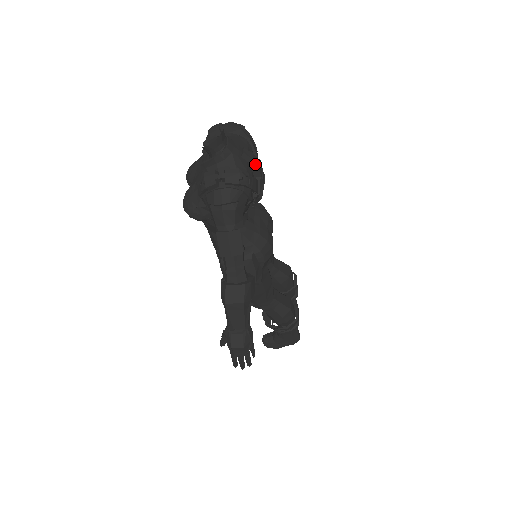
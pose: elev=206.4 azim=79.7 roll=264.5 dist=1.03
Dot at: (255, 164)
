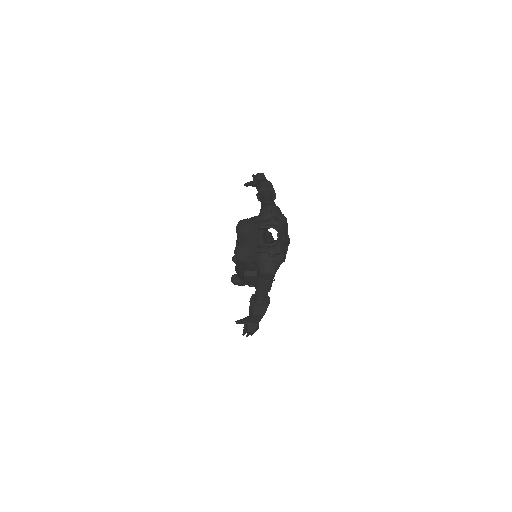
Dot at: (288, 243)
